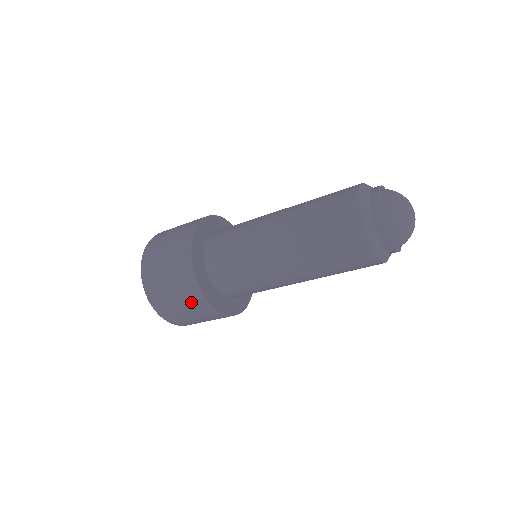
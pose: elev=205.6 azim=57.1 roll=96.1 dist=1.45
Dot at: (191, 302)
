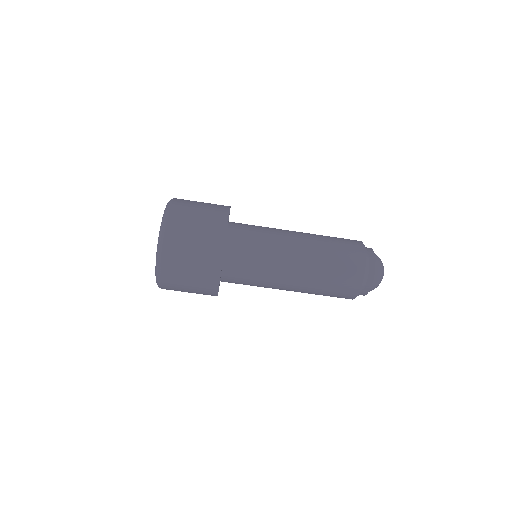
Dot at: (203, 272)
